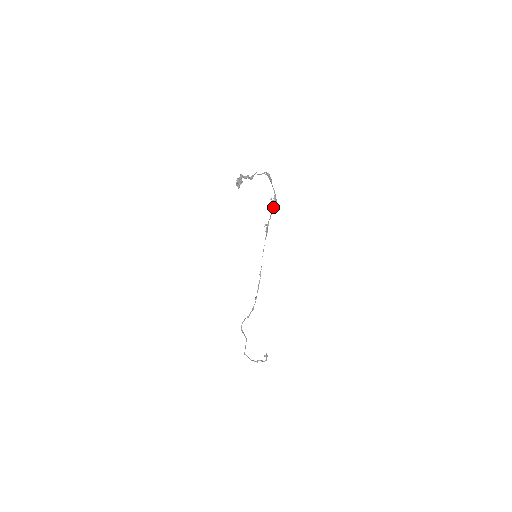
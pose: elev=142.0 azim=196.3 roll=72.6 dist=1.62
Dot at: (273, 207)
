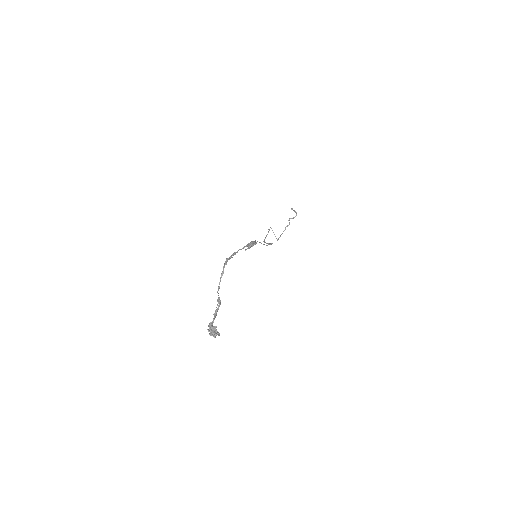
Dot at: occluded
